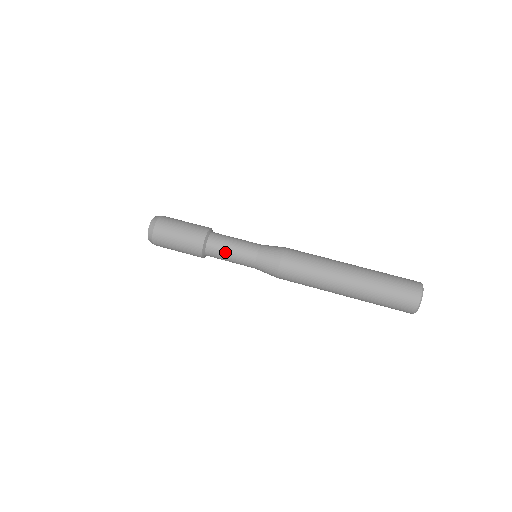
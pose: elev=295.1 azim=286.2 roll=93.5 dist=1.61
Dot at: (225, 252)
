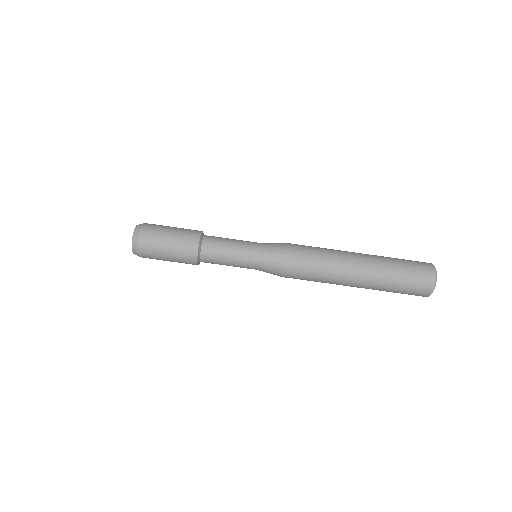
Dot at: (222, 262)
